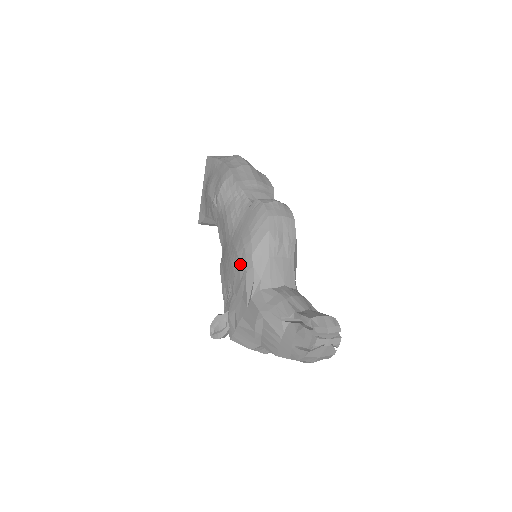
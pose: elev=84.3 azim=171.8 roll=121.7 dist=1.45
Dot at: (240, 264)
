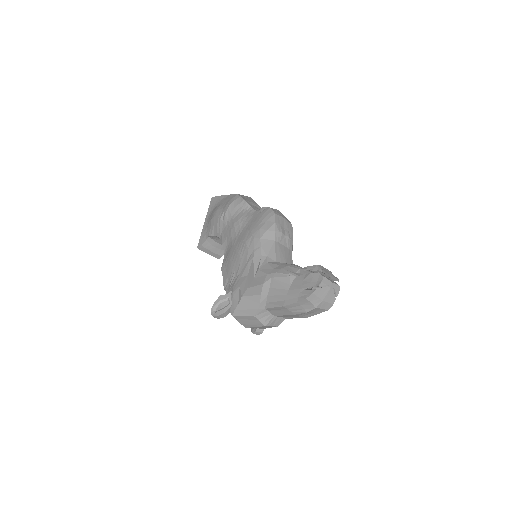
Dot at: (248, 248)
